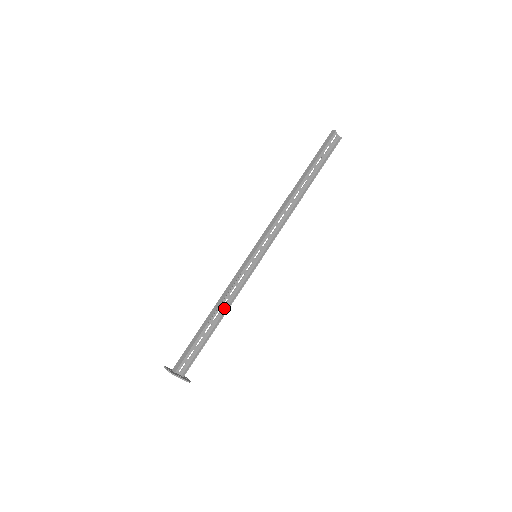
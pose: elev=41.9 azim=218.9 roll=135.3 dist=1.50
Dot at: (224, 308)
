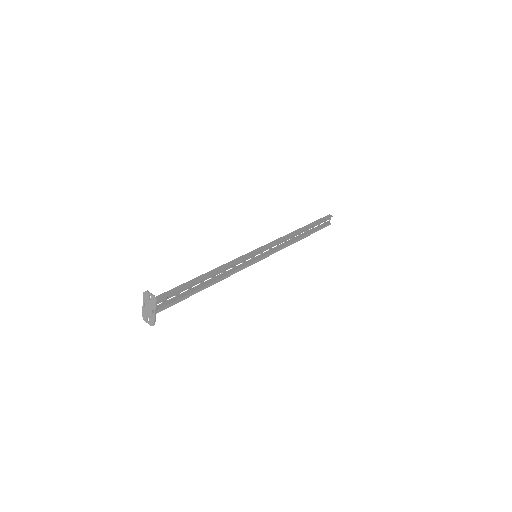
Dot at: (215, 278)
